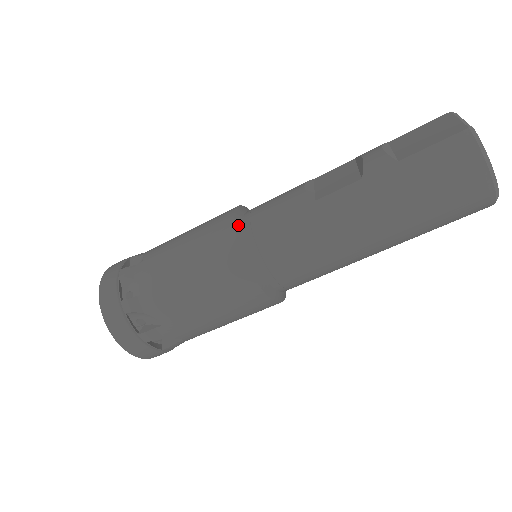
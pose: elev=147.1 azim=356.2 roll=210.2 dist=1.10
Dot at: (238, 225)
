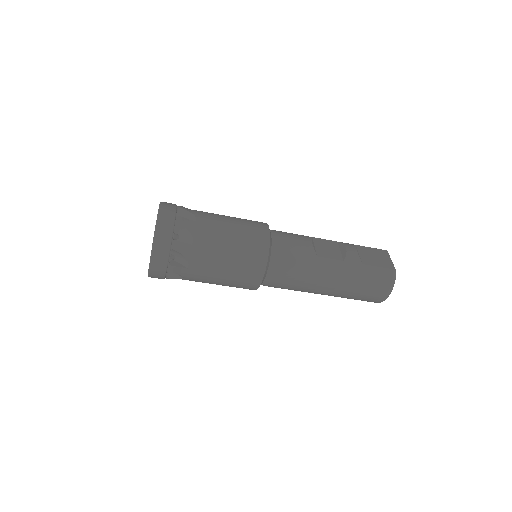
Dot at: (271, 241)
